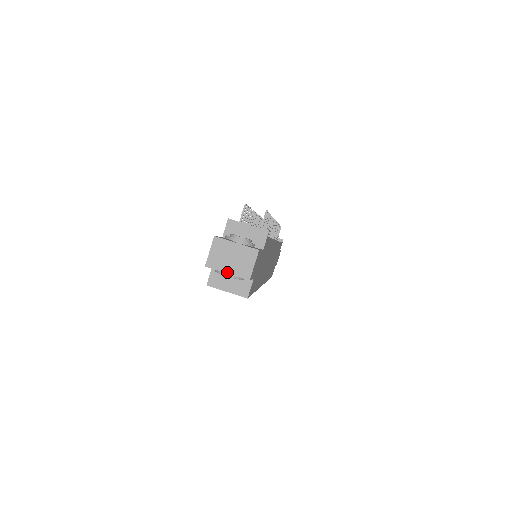
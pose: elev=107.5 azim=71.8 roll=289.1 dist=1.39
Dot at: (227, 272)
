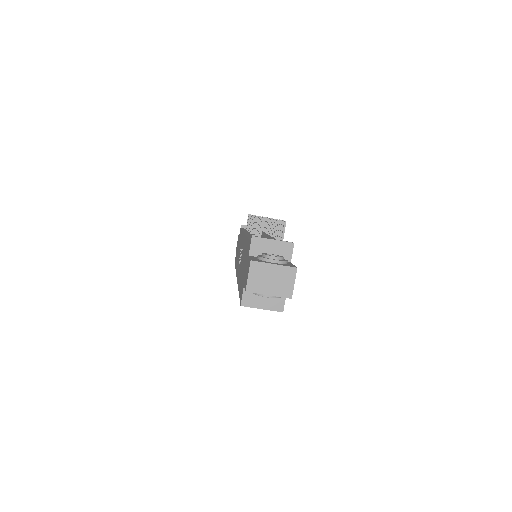
Dot at: (268, 294)
